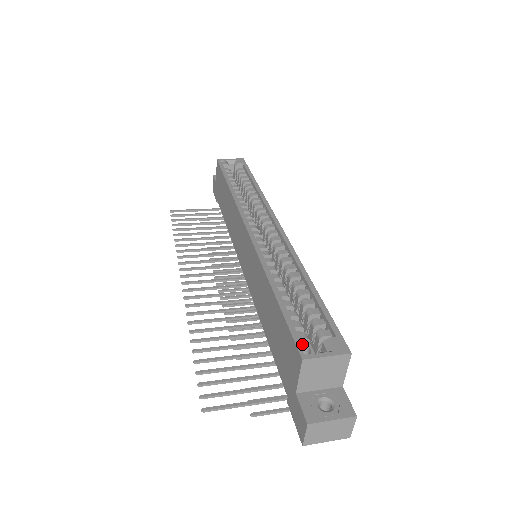
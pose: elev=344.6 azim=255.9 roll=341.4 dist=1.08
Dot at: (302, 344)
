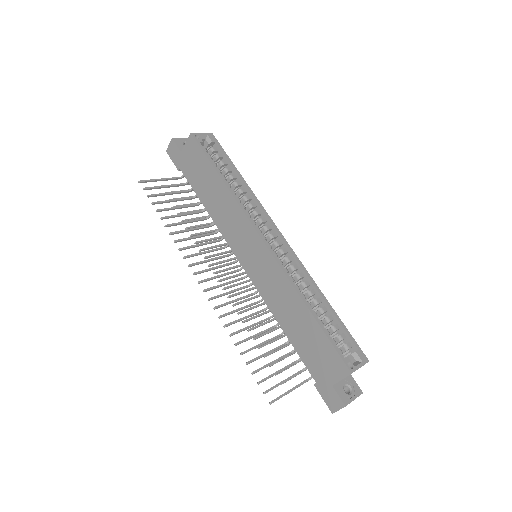
Dot at: (347, 361)
